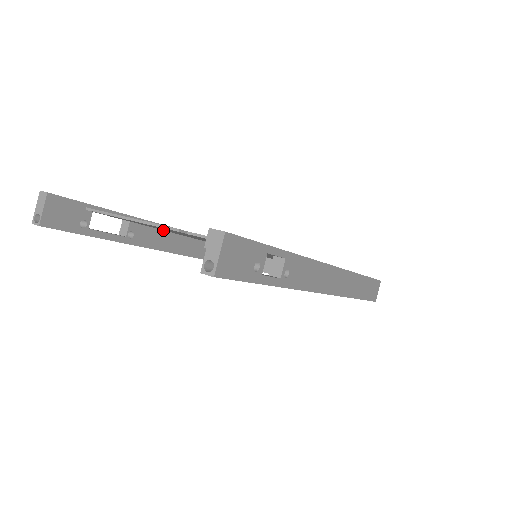
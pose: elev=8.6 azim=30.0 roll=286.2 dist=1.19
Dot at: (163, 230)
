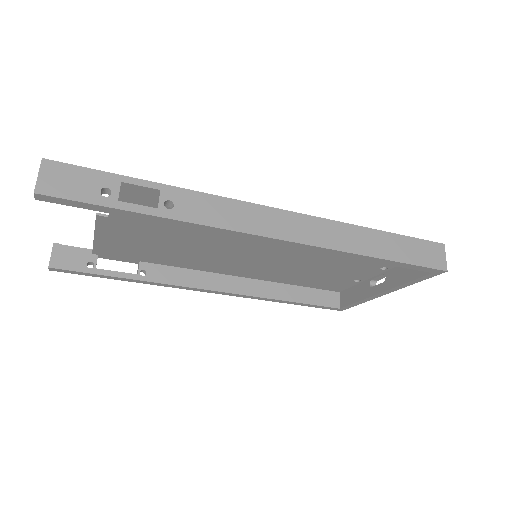
Dot at: (182, 268)
